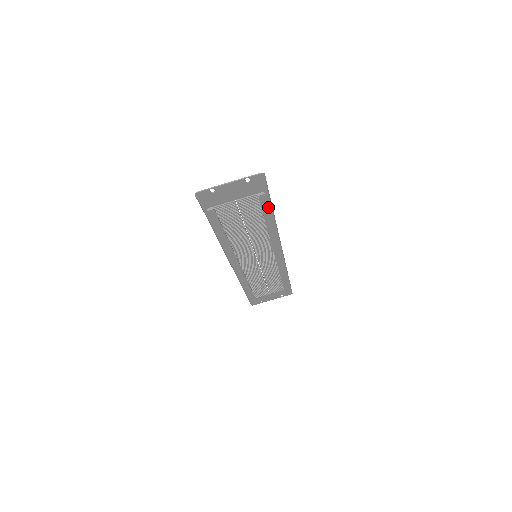
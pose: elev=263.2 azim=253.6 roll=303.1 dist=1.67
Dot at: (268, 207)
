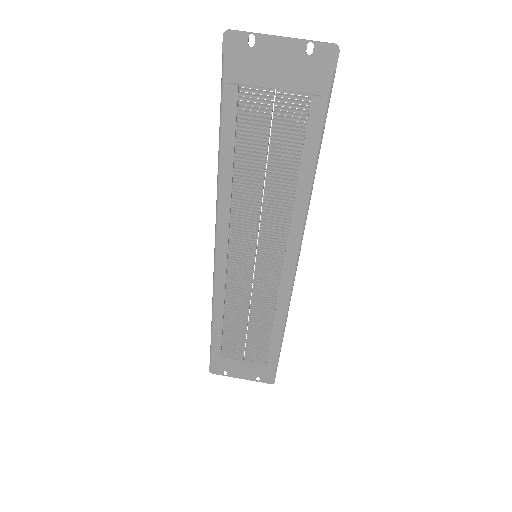
Dot at: (315, 142)
